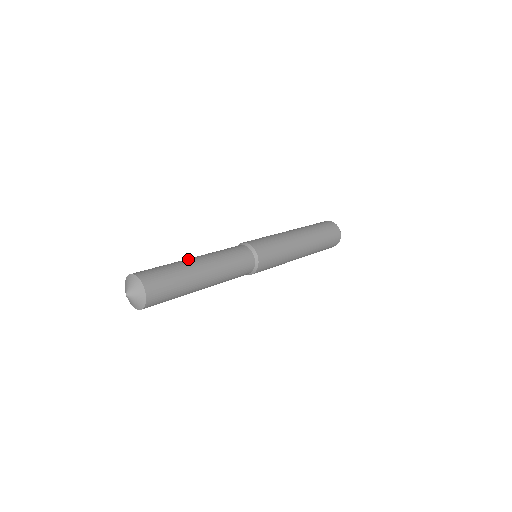
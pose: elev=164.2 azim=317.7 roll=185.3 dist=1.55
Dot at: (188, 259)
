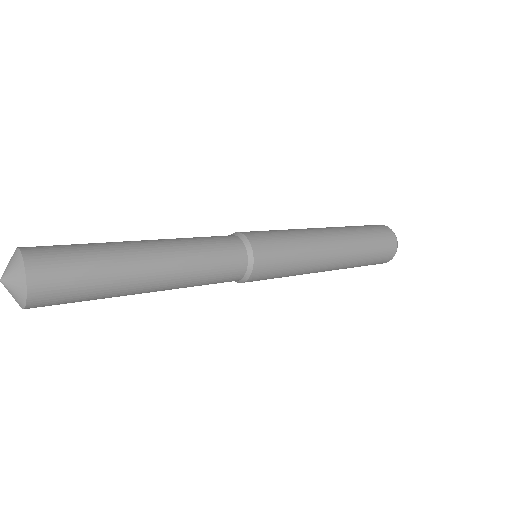
Dot at: occluded
